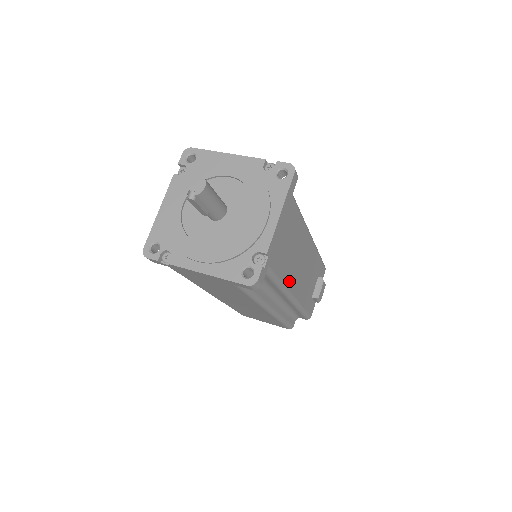
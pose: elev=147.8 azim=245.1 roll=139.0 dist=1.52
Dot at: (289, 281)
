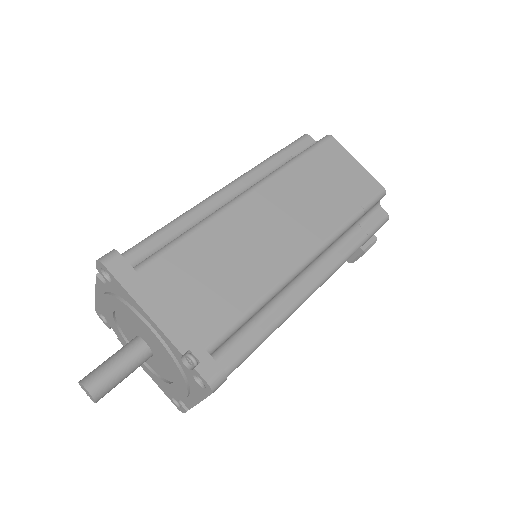
Dot at: occluded
